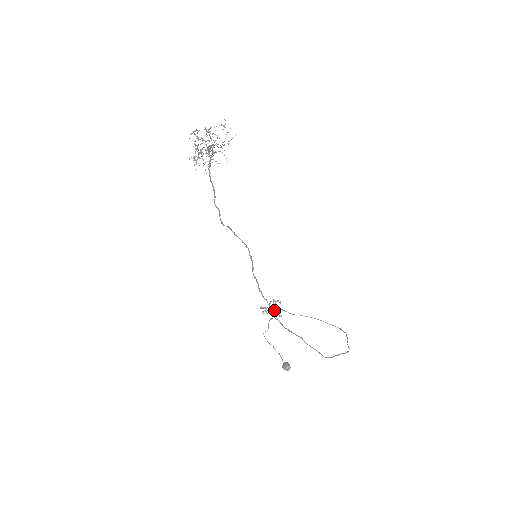
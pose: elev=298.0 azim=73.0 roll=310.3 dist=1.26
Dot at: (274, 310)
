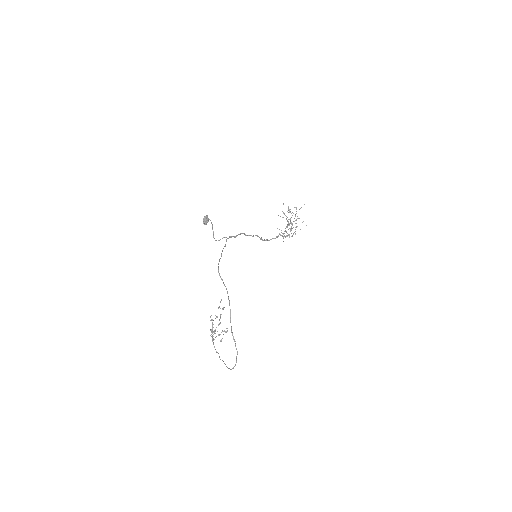
Dot at: occluded
